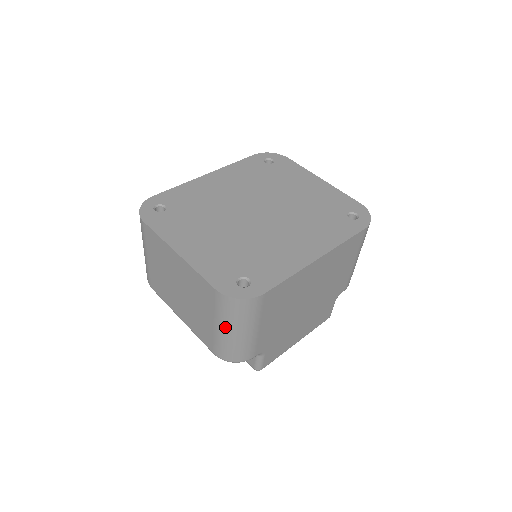
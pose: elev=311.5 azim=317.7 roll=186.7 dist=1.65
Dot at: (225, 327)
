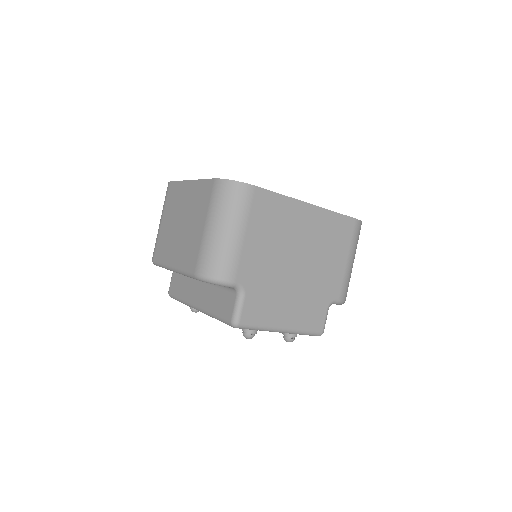
Dot at: (214, 222)
